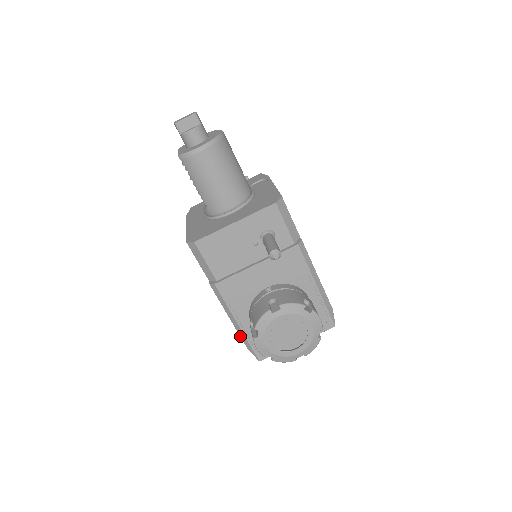
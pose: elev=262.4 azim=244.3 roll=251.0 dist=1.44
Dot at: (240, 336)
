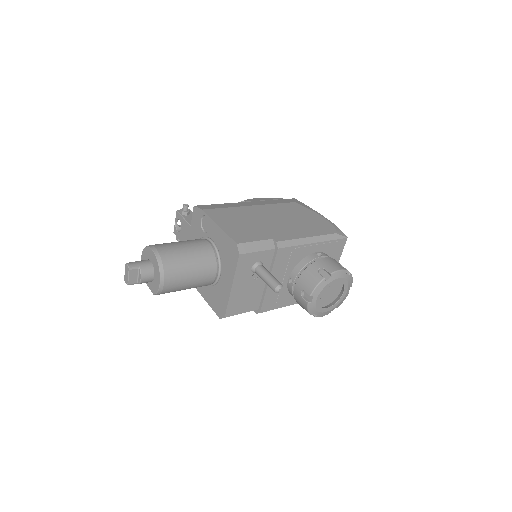
Dot at: occluded
